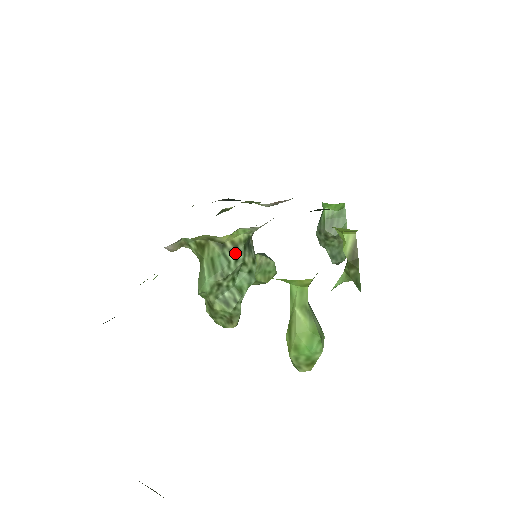
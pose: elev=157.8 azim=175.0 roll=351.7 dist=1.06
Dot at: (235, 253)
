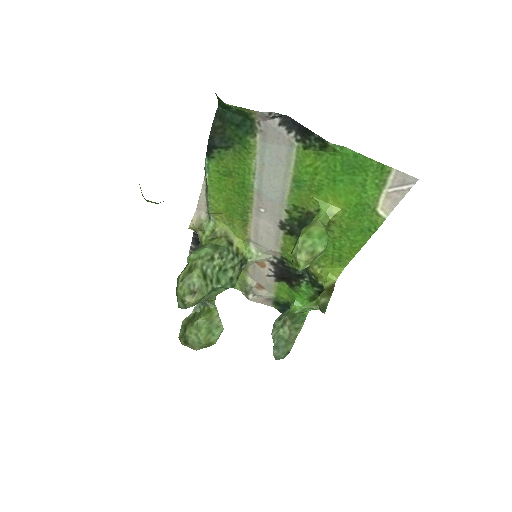
Dot at: (235, 255)
